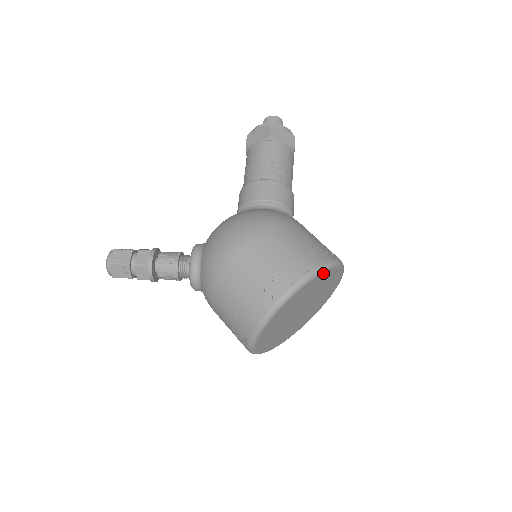
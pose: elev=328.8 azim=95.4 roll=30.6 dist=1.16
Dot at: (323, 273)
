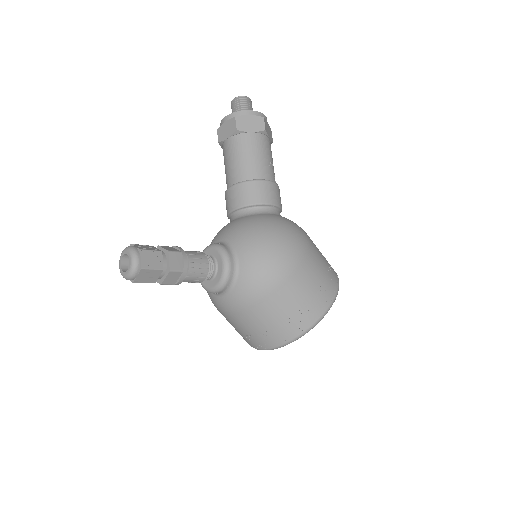
Dot at: occluded
